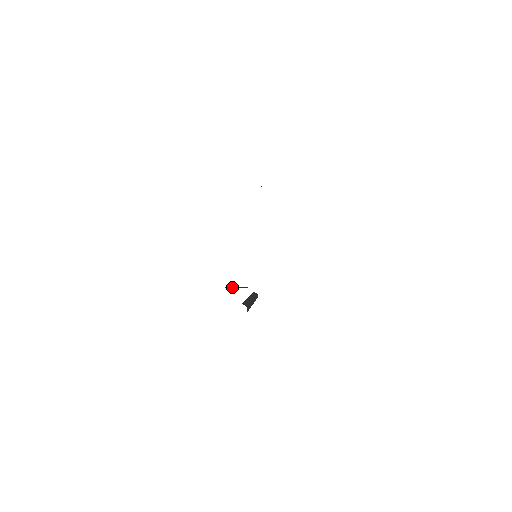
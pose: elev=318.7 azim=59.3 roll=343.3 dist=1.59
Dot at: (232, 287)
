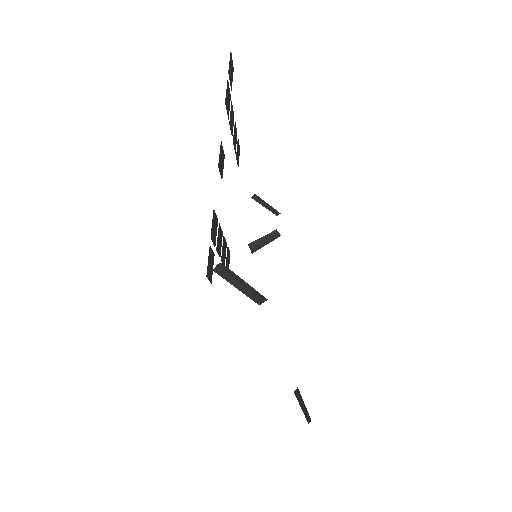
Dot at: (260, 201)
